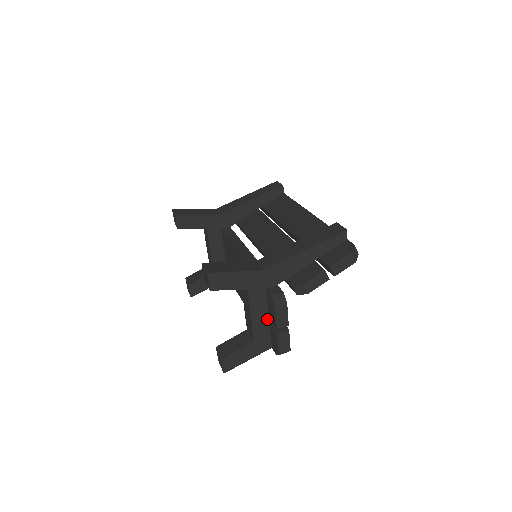
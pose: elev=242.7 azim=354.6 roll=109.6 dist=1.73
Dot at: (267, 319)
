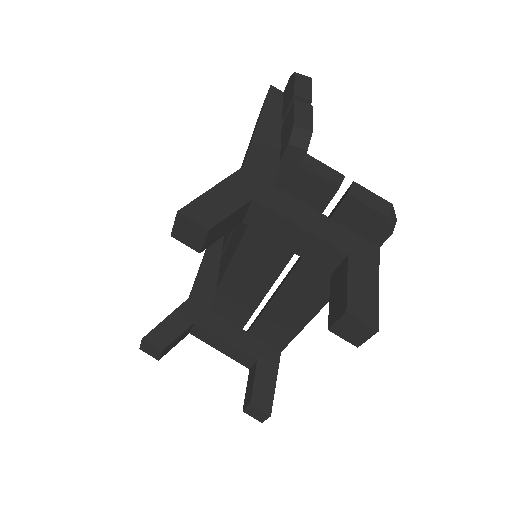
Dot at: (324, 217)
